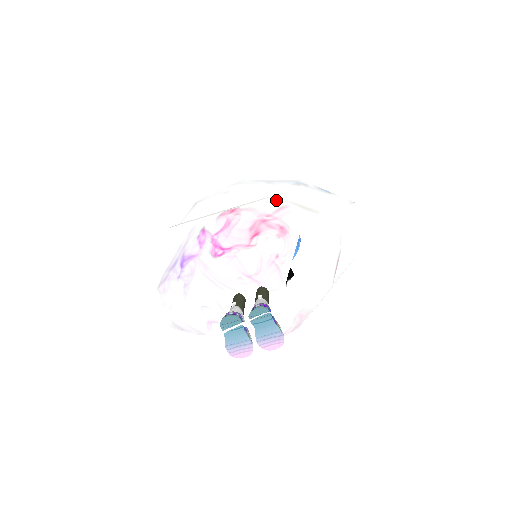
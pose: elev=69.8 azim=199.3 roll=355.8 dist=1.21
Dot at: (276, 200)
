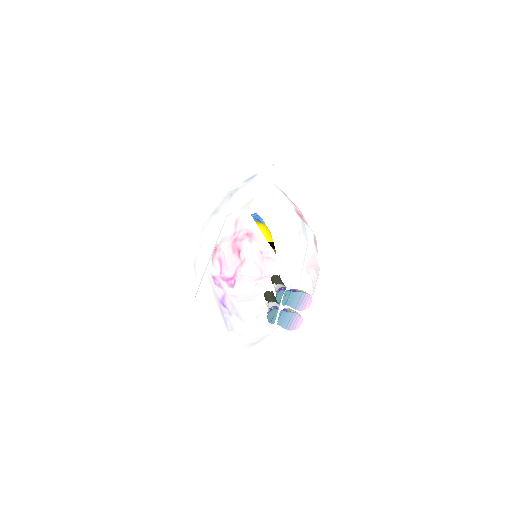
Dot at: occluded
